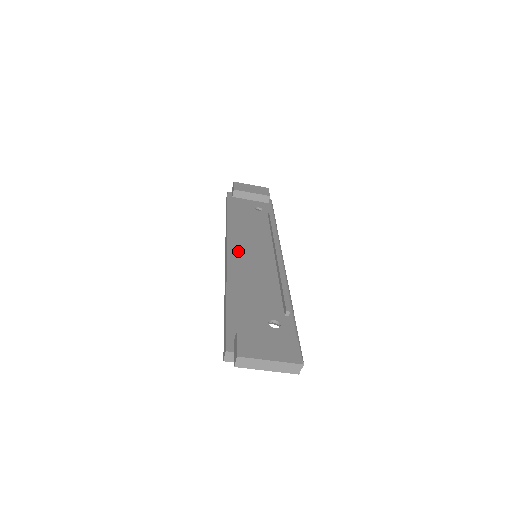
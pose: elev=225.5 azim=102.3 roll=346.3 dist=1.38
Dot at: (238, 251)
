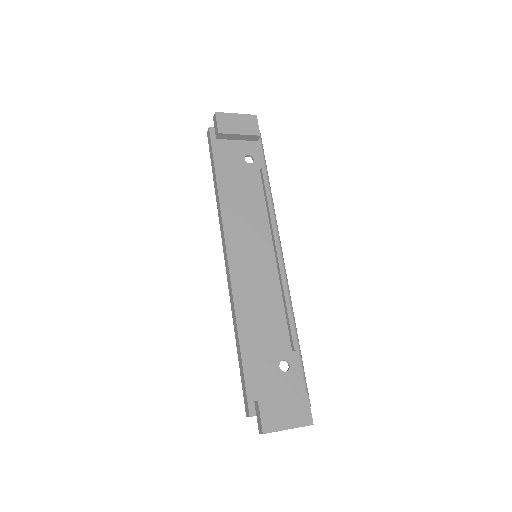
Dot at: (238, 257)
